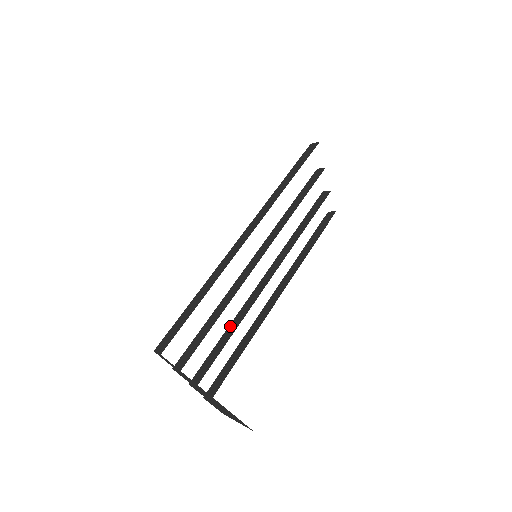
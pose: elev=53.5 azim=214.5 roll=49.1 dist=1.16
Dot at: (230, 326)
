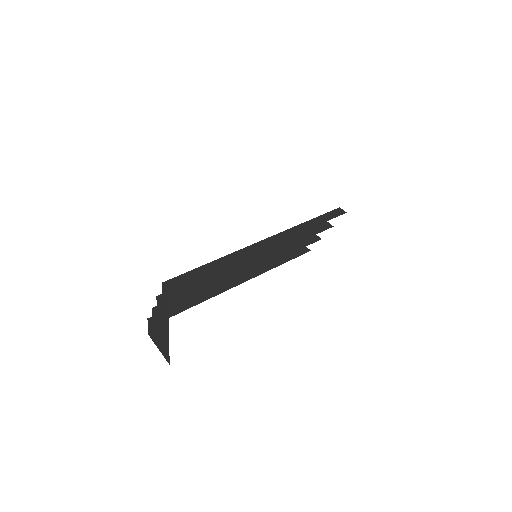
Dot at: (203, 286)
